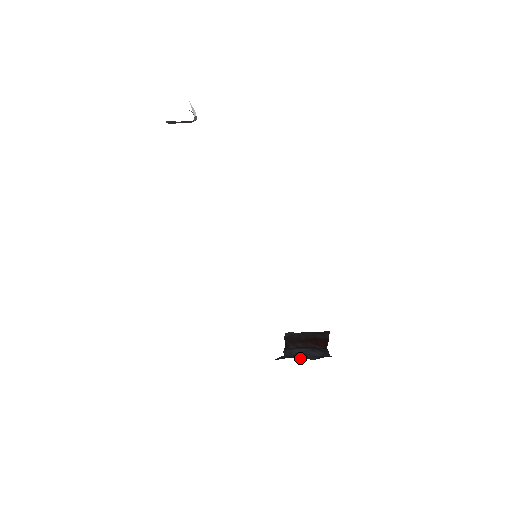
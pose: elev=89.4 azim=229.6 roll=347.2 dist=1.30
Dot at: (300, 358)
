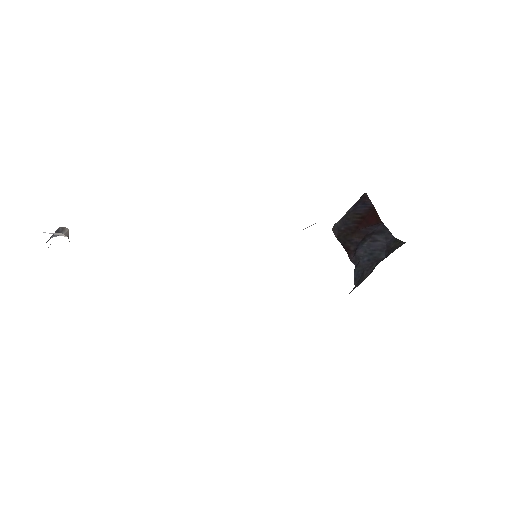
Dot at: (373, 267)
